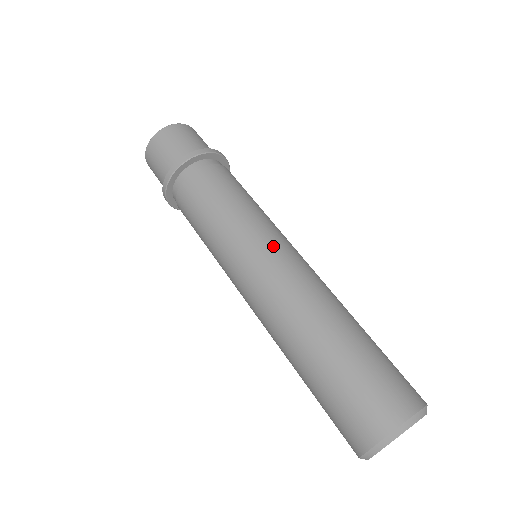
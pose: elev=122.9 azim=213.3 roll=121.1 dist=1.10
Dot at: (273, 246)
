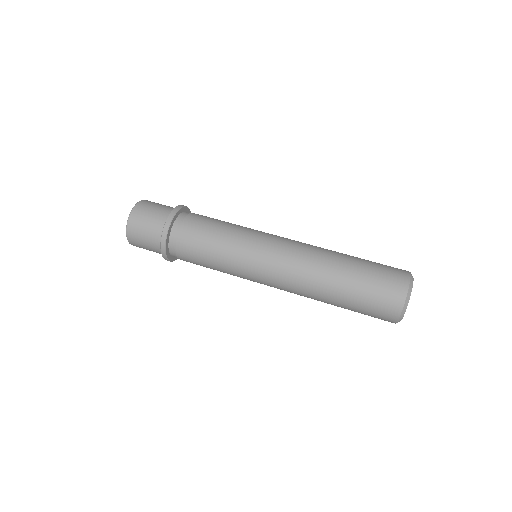
Dot at: (262, 263)
